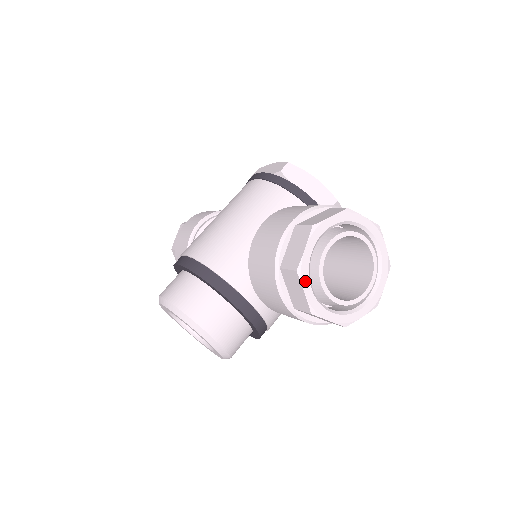
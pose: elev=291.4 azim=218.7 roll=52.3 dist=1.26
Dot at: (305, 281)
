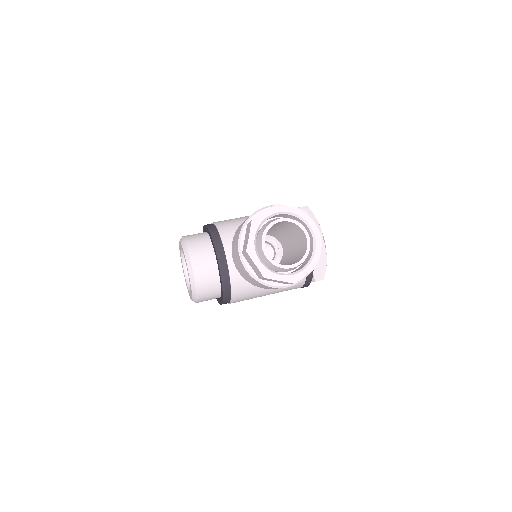
Dot at: (253, 229)
